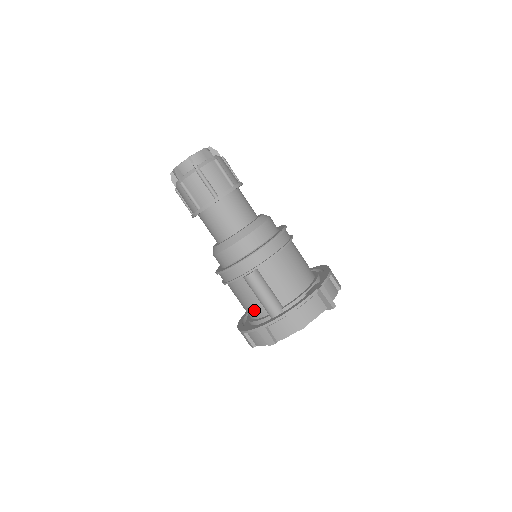
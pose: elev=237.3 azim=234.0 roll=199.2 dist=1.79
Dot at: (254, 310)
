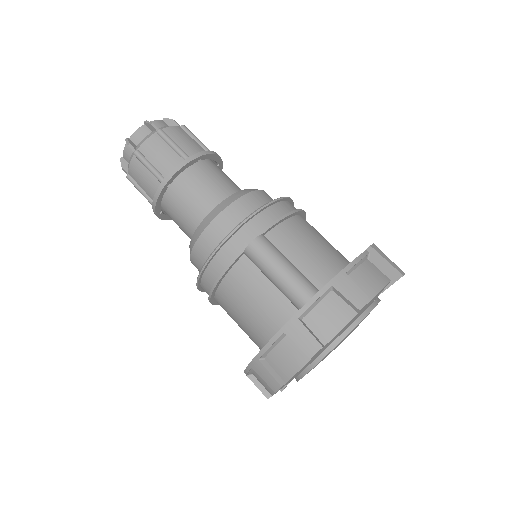
Dot at: (270, 314)
